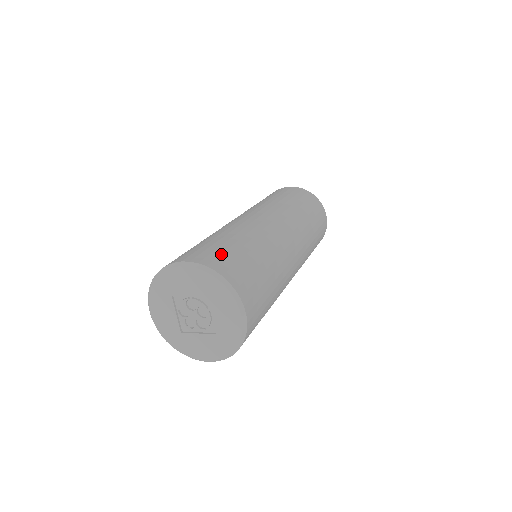
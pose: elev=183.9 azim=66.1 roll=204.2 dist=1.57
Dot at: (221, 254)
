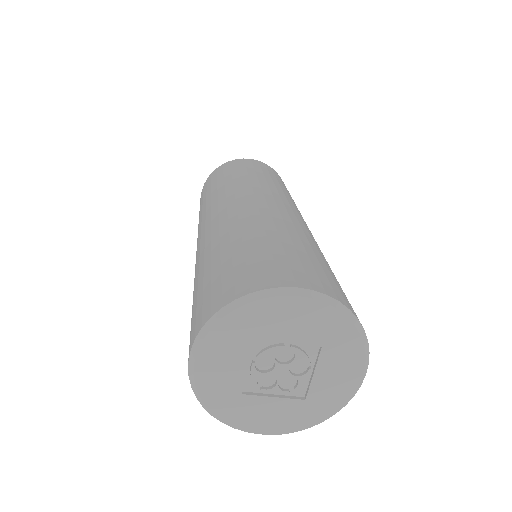
Dot at: (326, 276)
